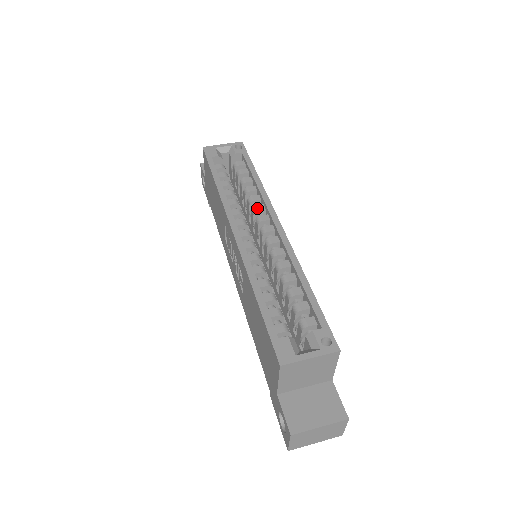
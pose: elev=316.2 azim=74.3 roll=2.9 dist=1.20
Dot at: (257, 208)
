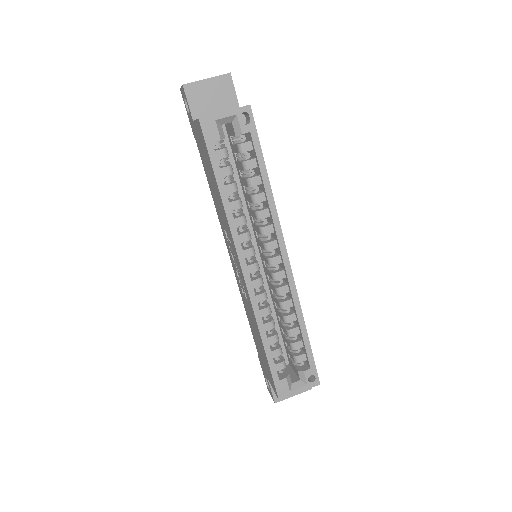
Dot at: (266, 231)
